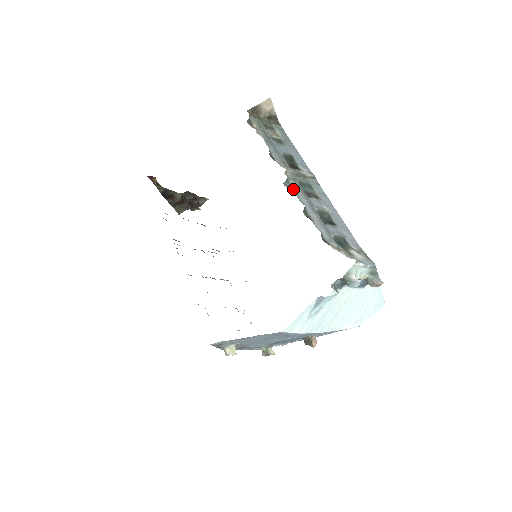
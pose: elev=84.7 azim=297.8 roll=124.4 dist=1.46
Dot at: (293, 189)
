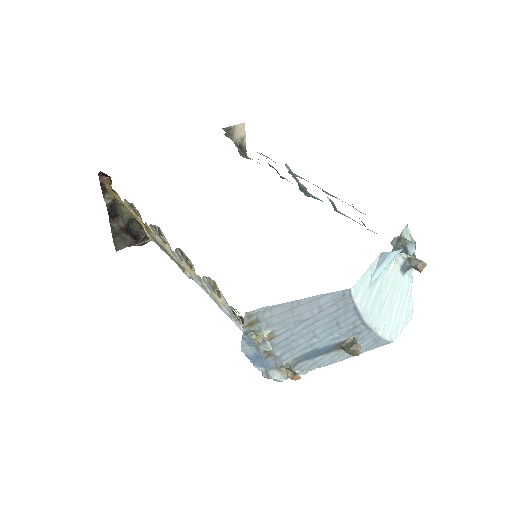
Dot at: (300, 177)
